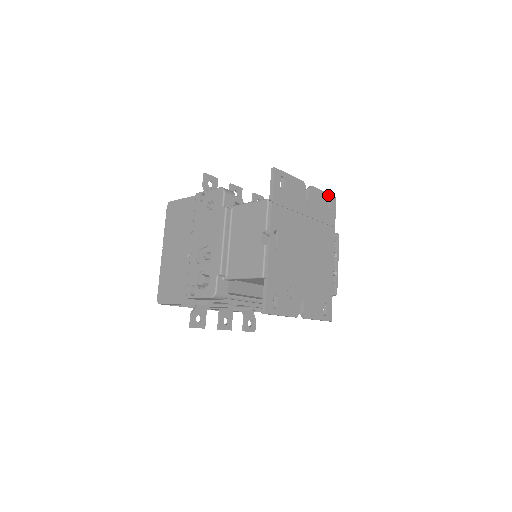
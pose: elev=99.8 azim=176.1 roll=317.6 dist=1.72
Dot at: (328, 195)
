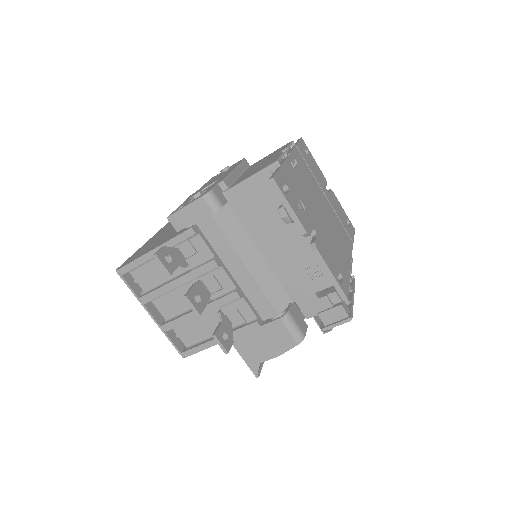
Dot at: (347, 217)
